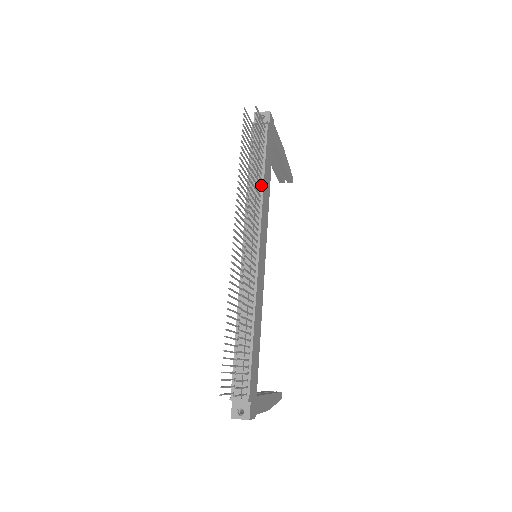
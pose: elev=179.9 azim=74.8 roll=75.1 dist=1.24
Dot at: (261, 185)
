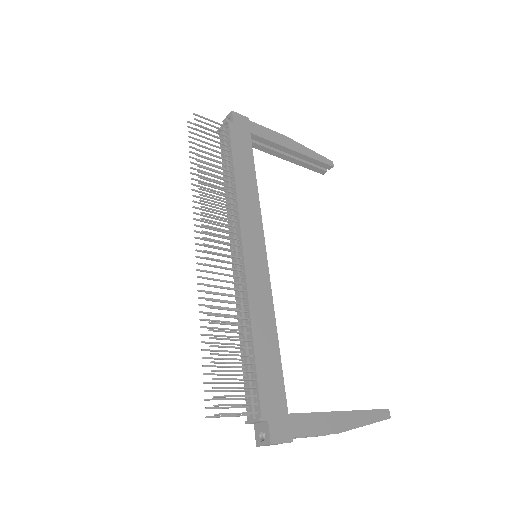
Dot at: (233, 183)
